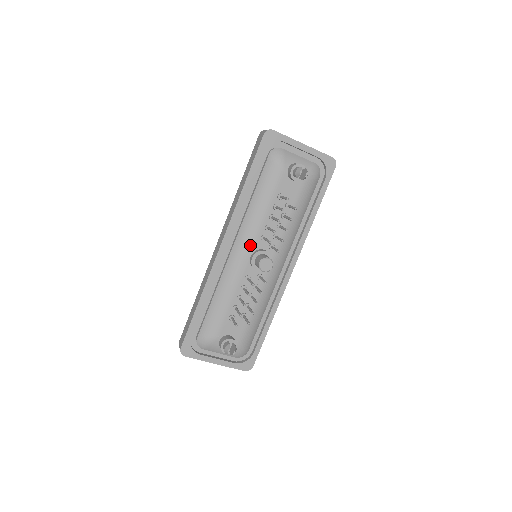
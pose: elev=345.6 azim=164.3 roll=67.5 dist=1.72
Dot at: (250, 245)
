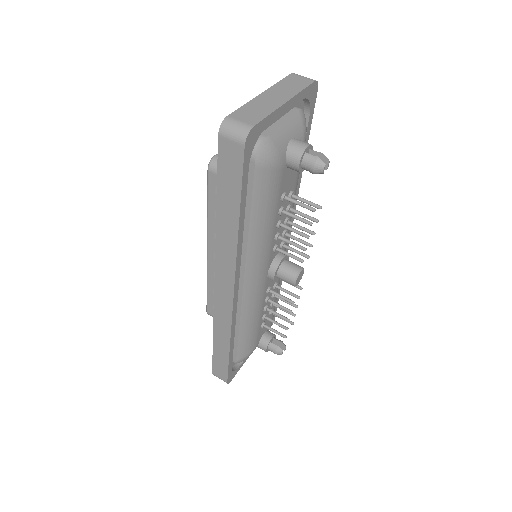
Dot at: (265, 268)
